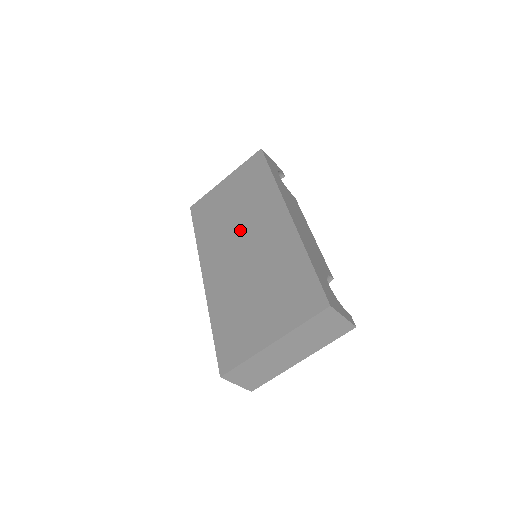
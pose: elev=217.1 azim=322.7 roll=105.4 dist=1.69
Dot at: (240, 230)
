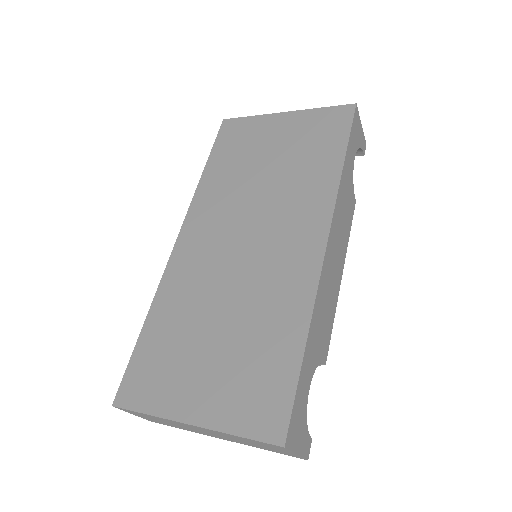
Dot at: (255, 212)
